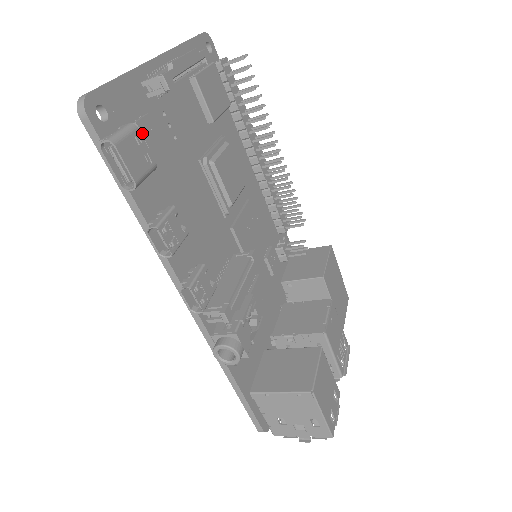
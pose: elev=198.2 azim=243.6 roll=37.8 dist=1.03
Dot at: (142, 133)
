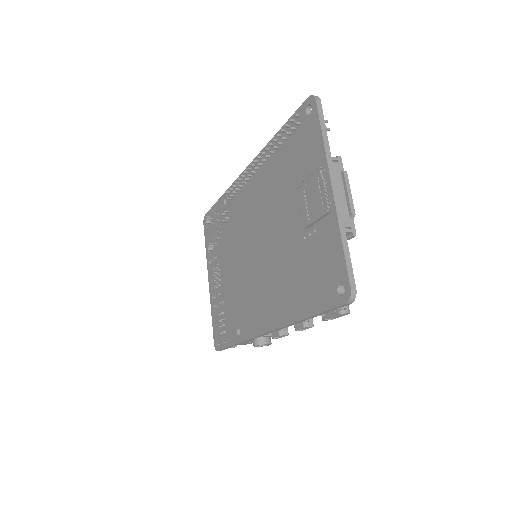
Dot at: occluded
